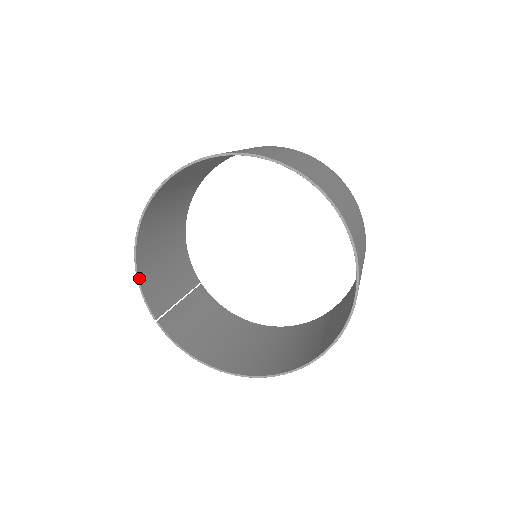
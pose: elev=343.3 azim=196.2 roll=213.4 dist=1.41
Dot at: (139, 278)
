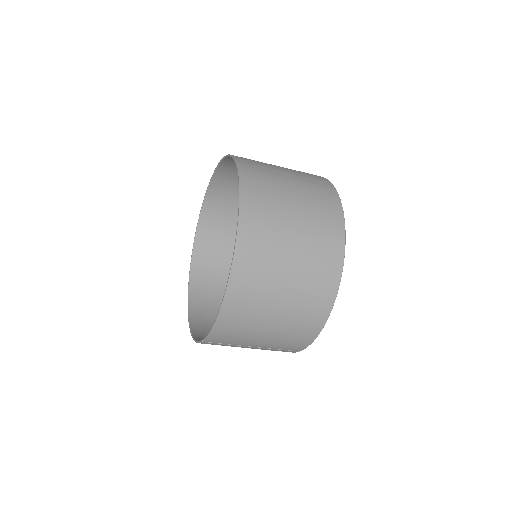
Dot at: (195, 338)
